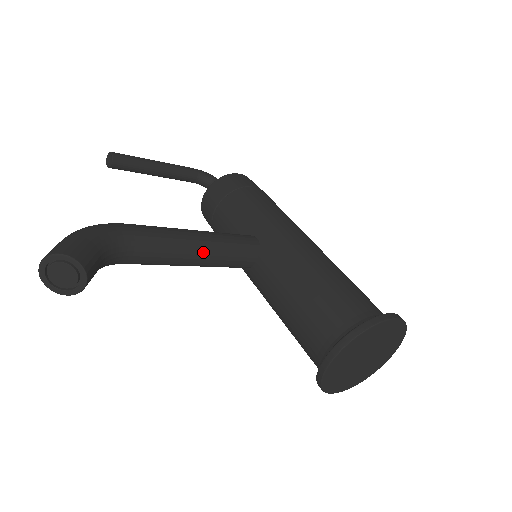
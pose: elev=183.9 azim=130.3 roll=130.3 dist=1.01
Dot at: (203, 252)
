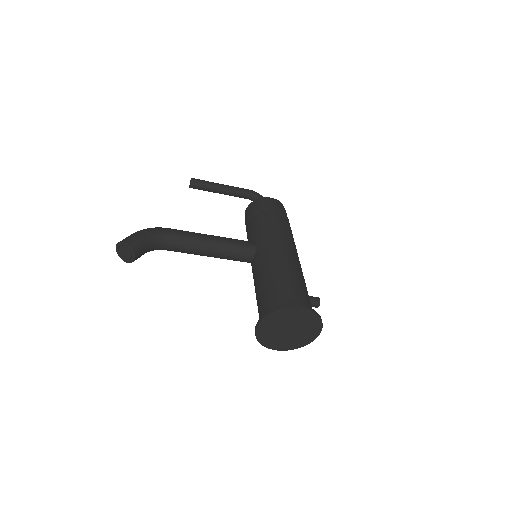
Dot at: (213, 249)
